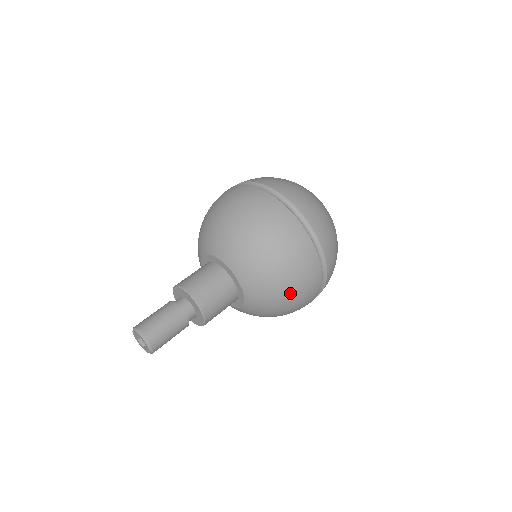
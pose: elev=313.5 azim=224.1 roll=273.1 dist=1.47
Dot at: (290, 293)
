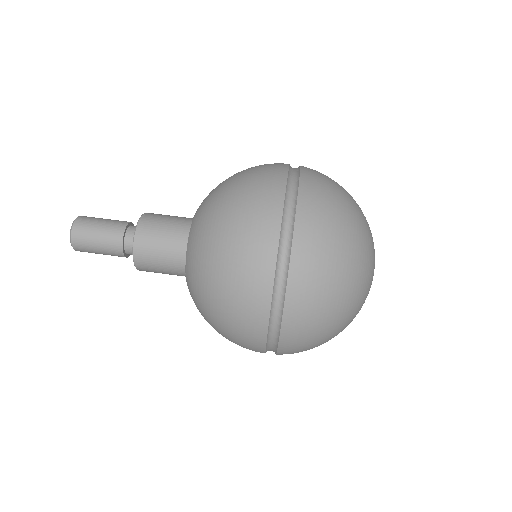
Dot at: (218, 288)
